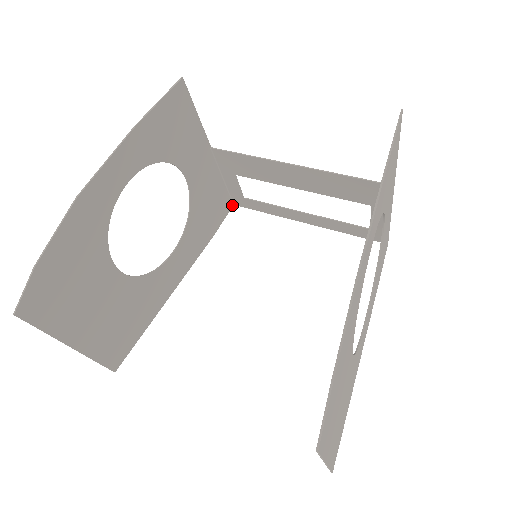
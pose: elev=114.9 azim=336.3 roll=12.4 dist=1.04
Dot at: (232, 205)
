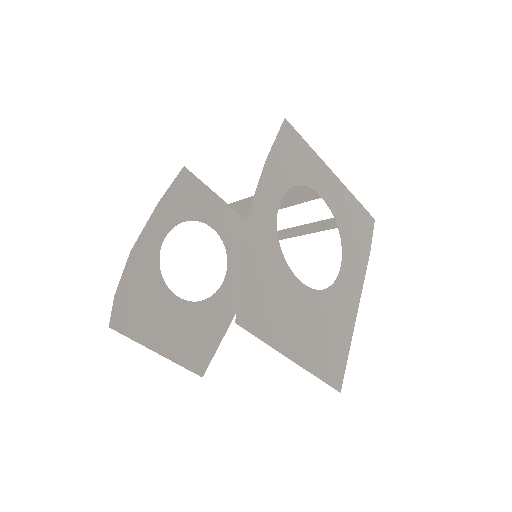
Dot at: occluded
